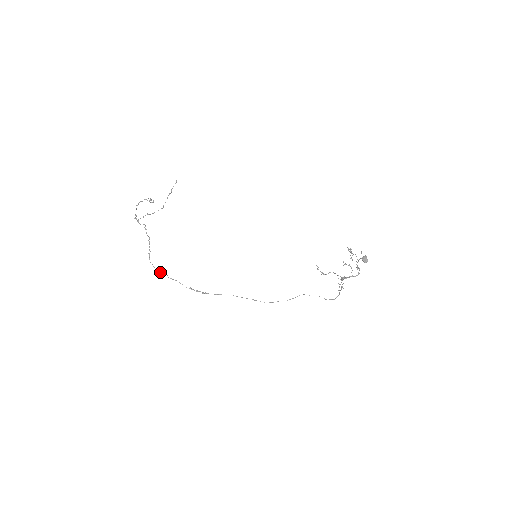
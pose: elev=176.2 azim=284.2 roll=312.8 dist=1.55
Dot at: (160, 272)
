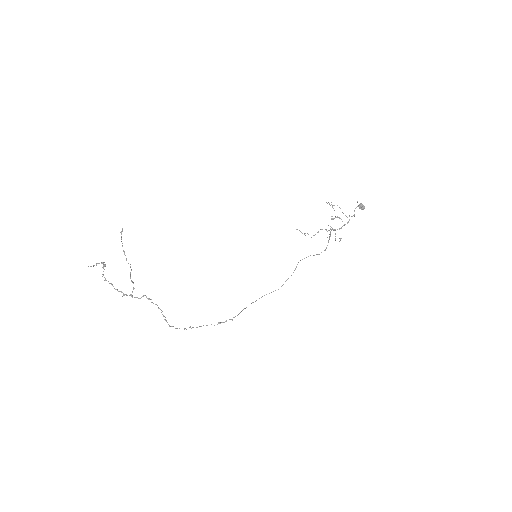
Dot at: occluded
